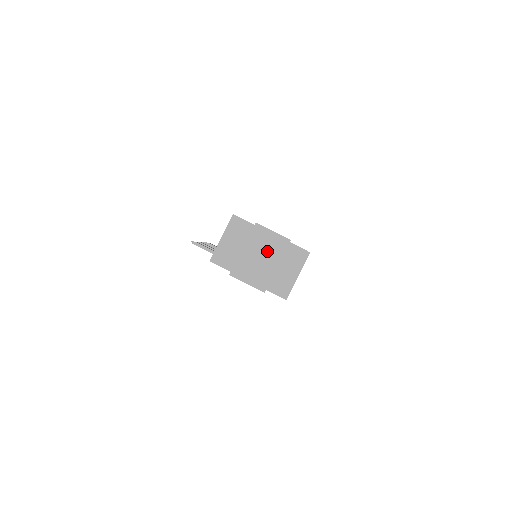
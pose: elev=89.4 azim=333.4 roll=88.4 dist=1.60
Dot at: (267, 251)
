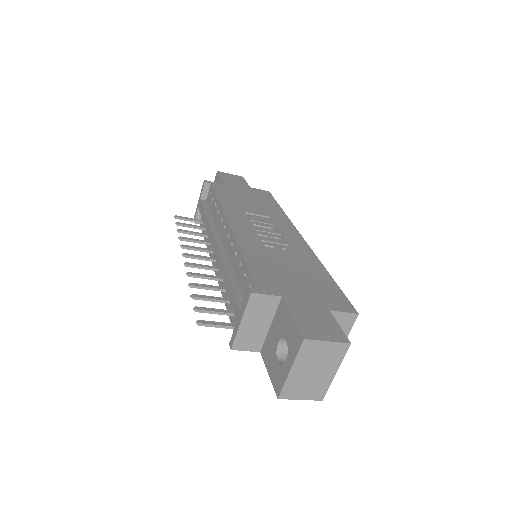
Dot at: (322, 363)
